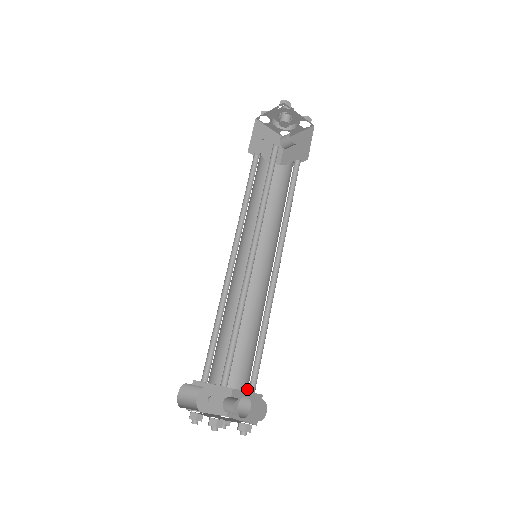
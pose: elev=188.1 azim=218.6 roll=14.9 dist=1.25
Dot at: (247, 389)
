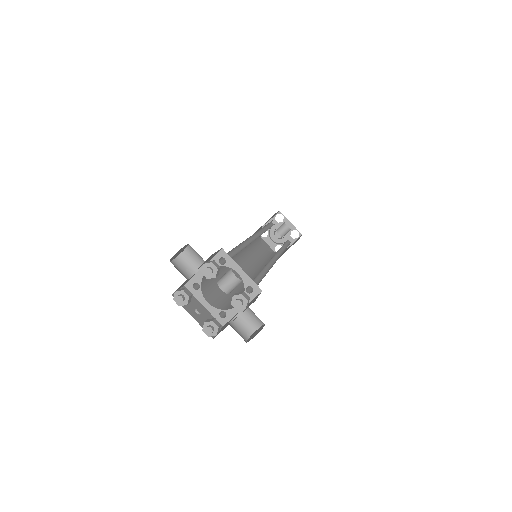
Dot at: occluded
